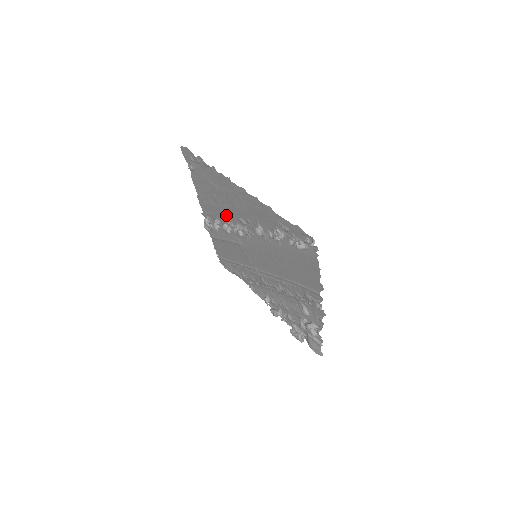
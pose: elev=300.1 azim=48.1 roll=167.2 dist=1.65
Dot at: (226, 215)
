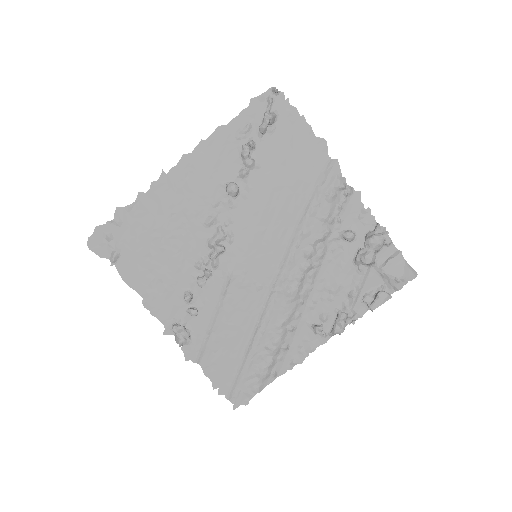
Dot at: (190, 256)
